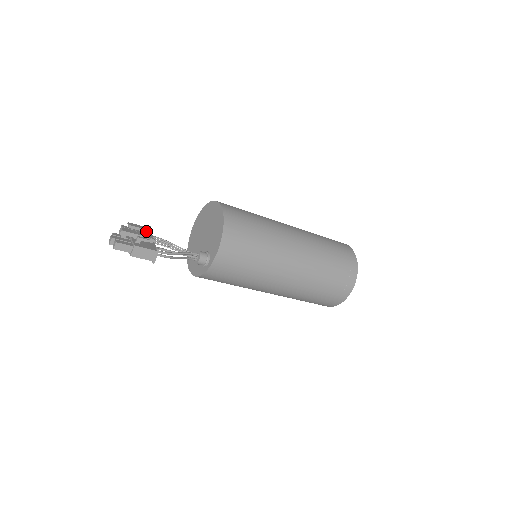
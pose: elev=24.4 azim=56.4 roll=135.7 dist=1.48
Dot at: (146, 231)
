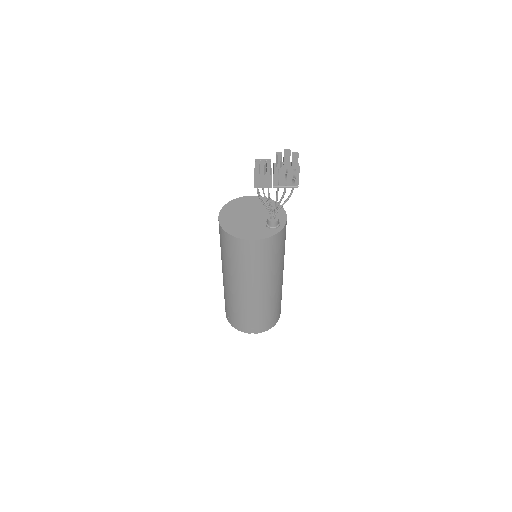
Dot at: occluded
